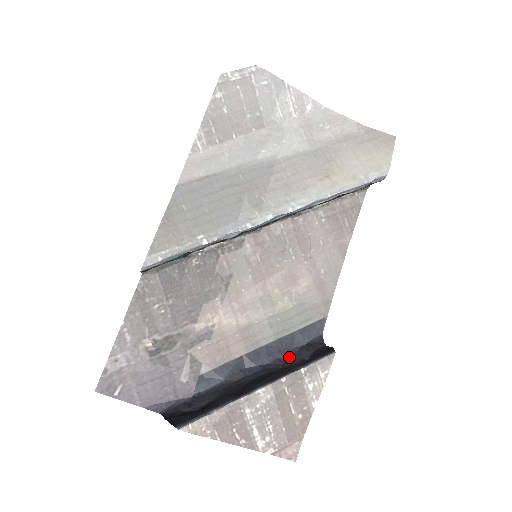
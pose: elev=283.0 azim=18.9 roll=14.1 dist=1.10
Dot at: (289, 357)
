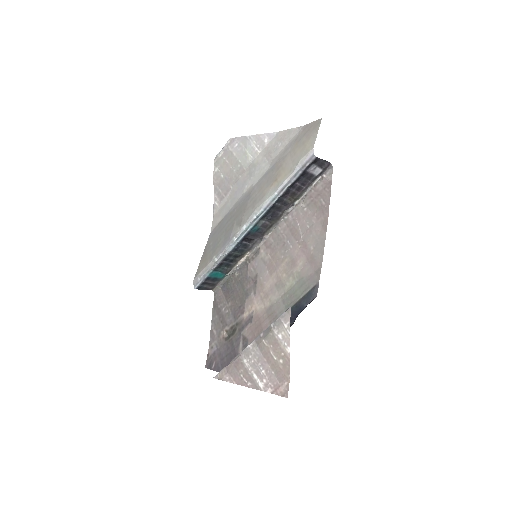
Dot at: occluded
